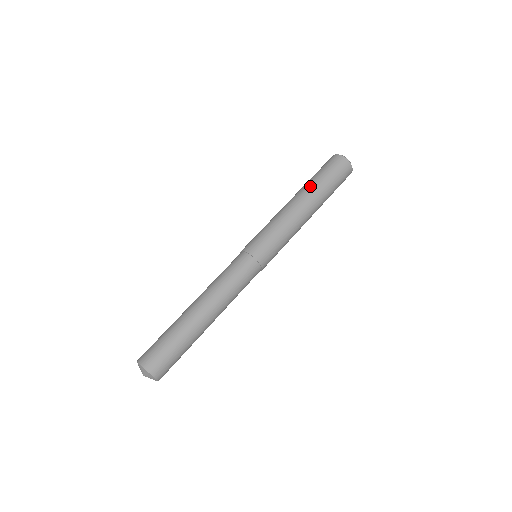
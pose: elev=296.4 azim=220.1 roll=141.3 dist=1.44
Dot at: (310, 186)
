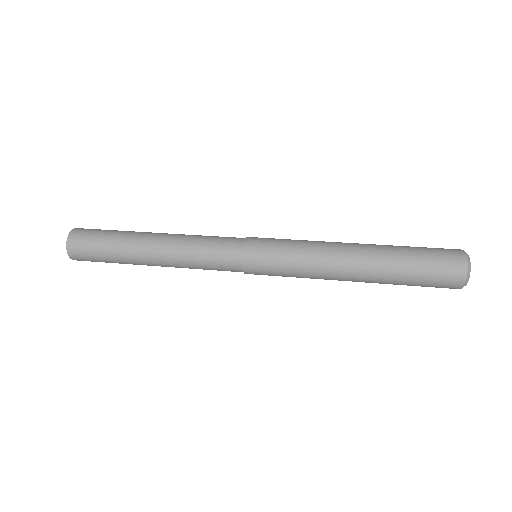
Dot at: occluded
